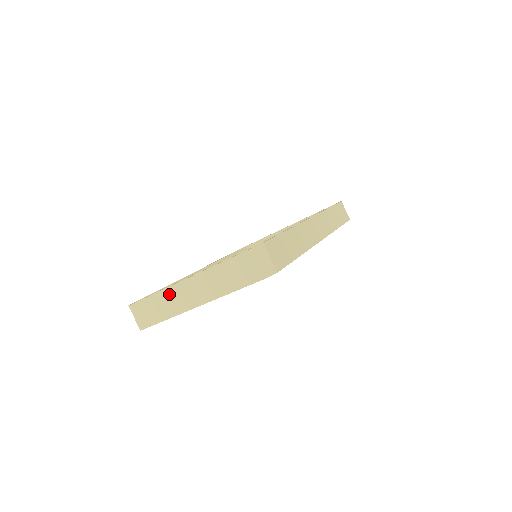
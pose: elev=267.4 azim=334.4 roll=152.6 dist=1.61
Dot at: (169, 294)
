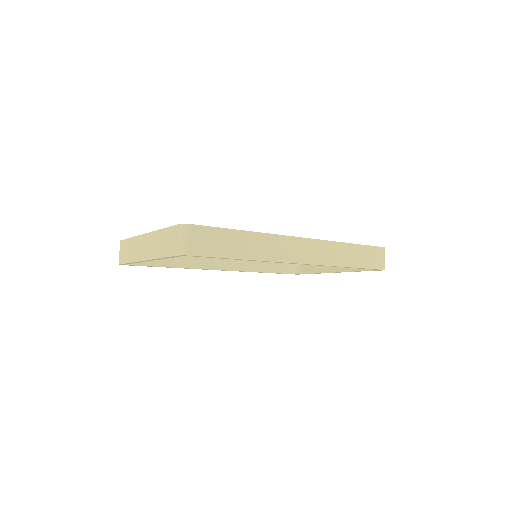
Dot at: (136, 242)
